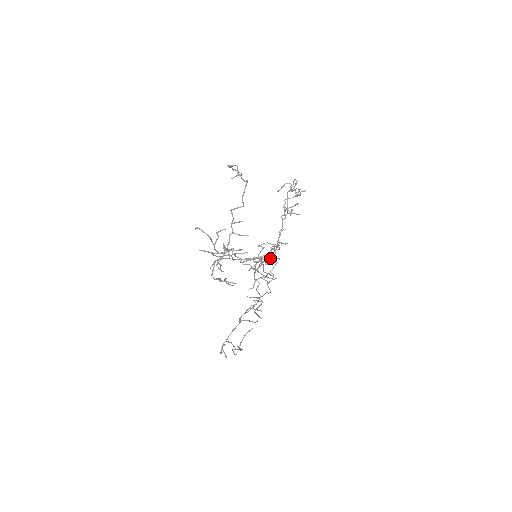
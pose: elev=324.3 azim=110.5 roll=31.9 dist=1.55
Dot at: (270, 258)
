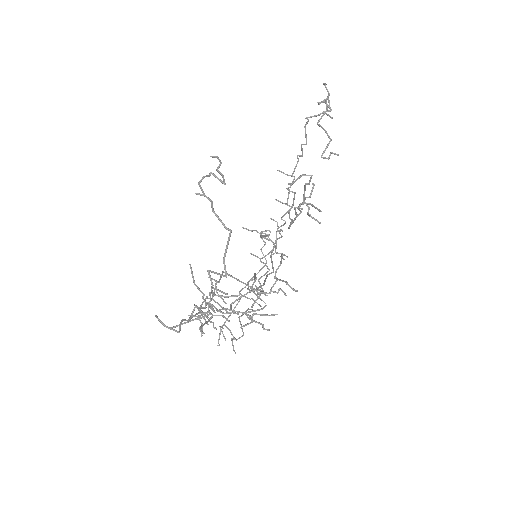
Dot at: (273, 292)
